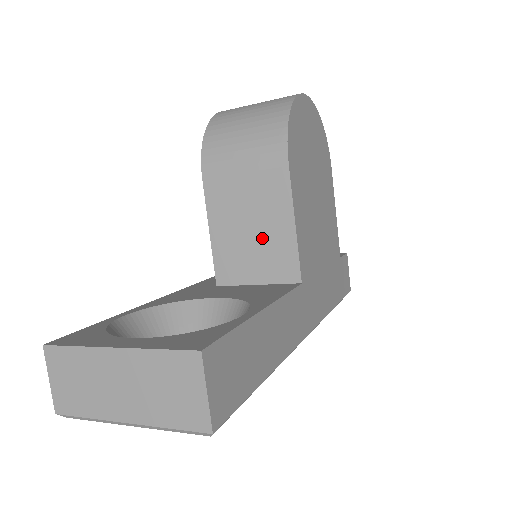
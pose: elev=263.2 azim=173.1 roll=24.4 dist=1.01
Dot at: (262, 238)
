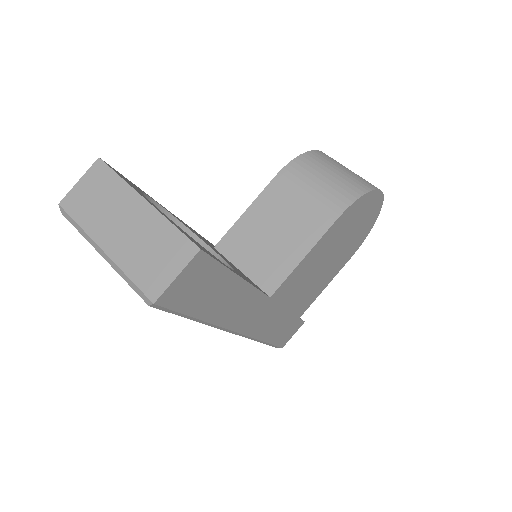
Dot at: (274, 246)
